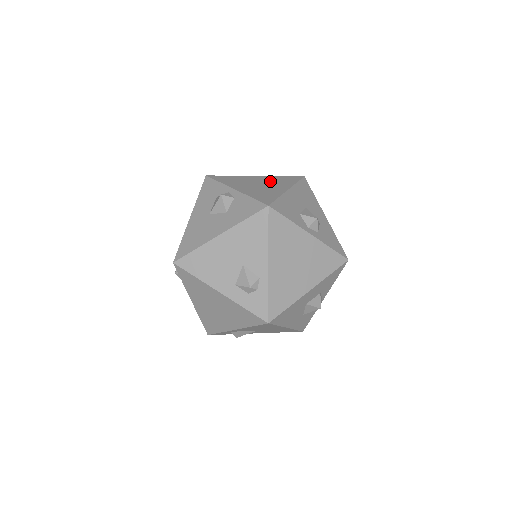
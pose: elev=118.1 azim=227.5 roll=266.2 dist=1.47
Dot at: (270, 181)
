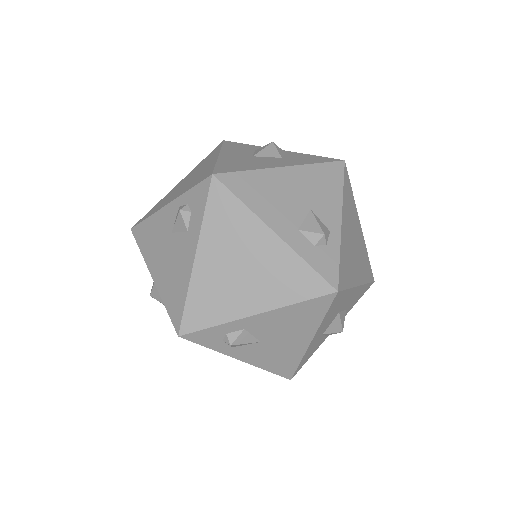
Dot at: occluded
